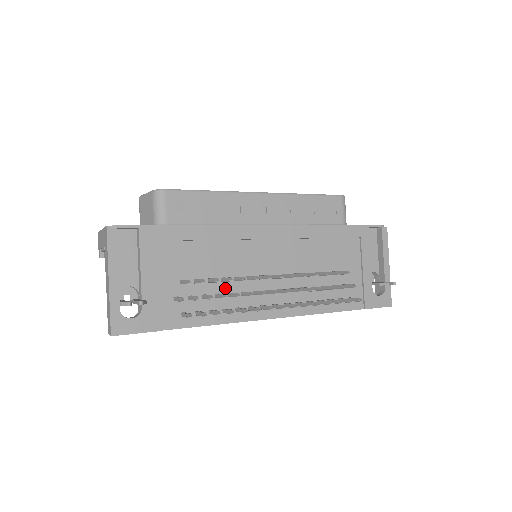
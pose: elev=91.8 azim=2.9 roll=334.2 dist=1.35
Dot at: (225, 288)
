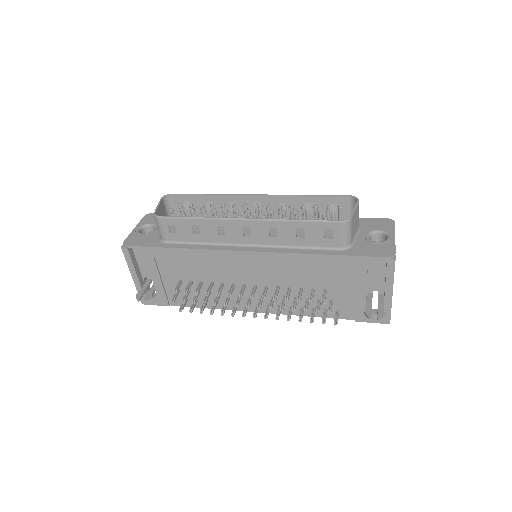
Dot at: (215, 289)
